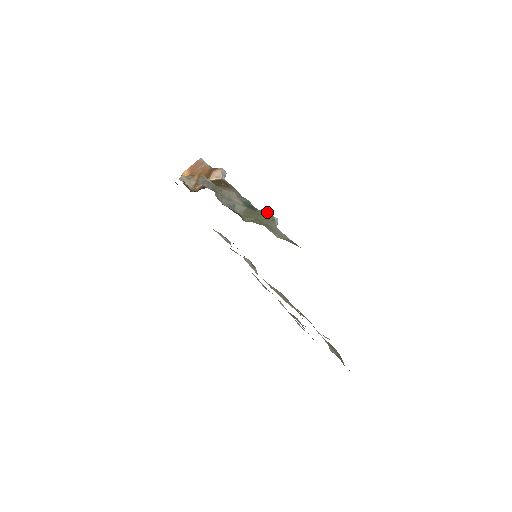
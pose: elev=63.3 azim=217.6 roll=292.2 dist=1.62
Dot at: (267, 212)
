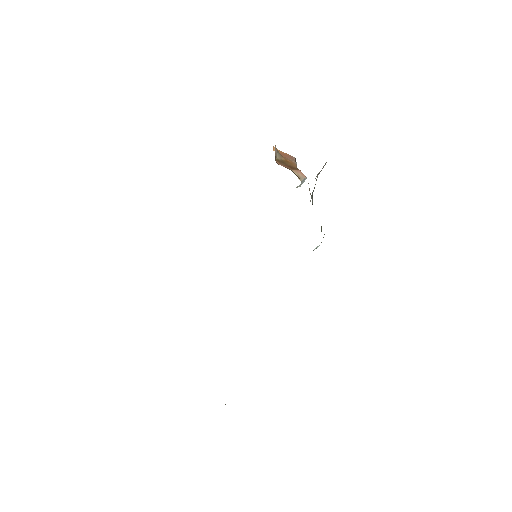
Dot at: occluded
